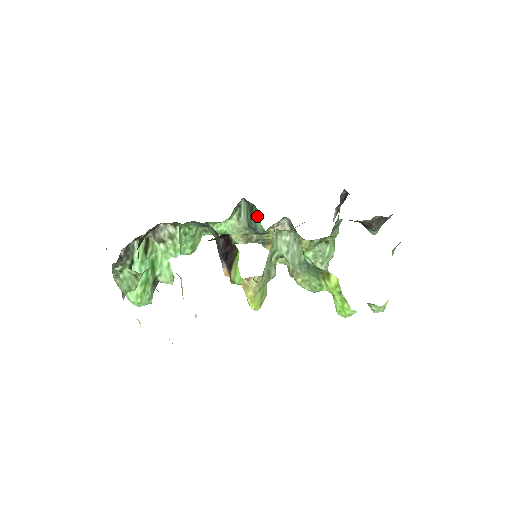
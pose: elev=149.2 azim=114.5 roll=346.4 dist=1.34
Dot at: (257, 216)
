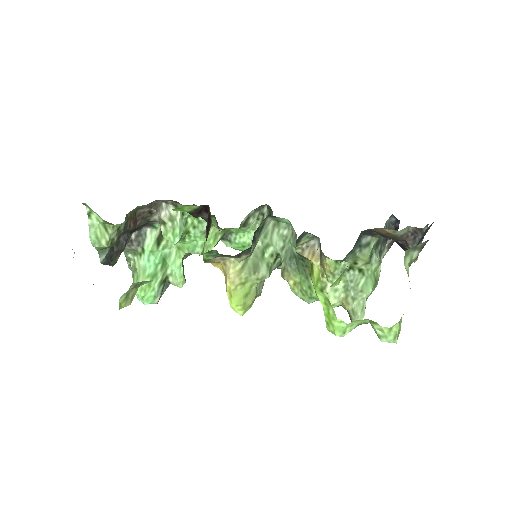
Dot at: occluded
